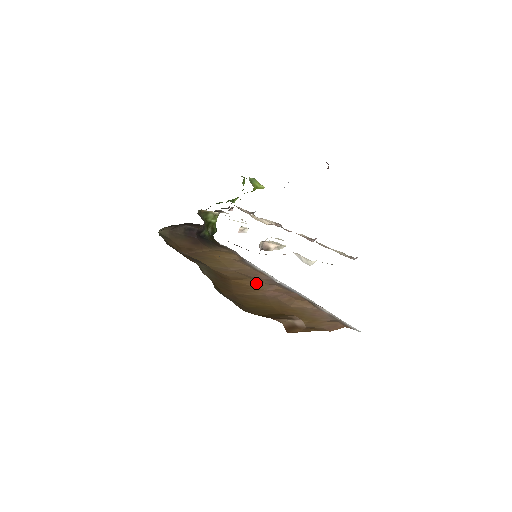
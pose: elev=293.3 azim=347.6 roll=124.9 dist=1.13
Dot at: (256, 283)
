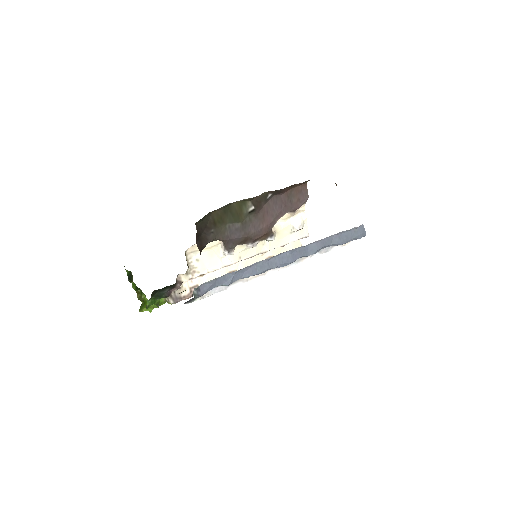
Dot at: occluded
